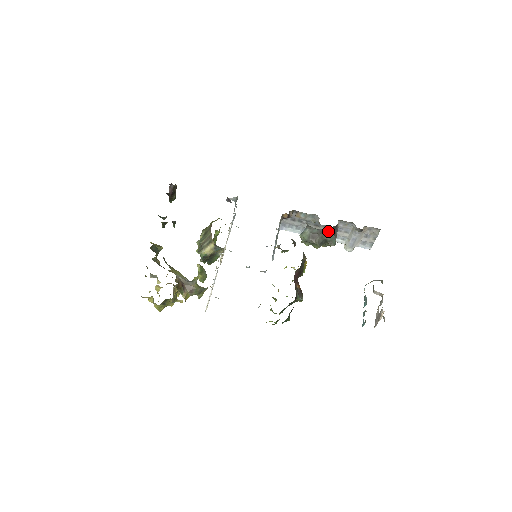
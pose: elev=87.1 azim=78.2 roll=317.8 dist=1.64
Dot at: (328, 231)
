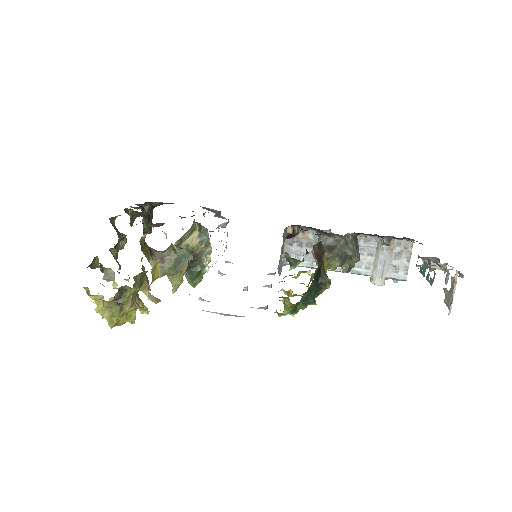
Dot at: (347, 241)
